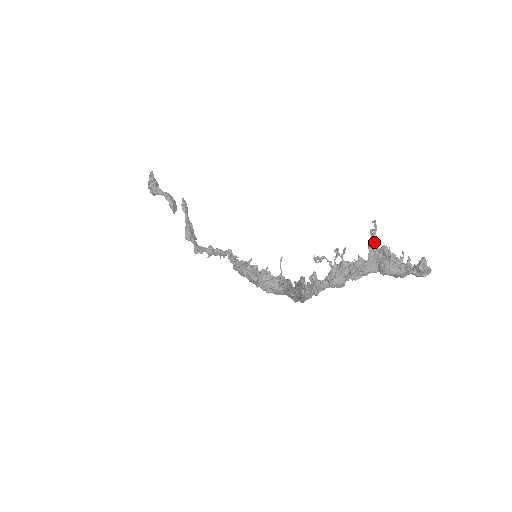
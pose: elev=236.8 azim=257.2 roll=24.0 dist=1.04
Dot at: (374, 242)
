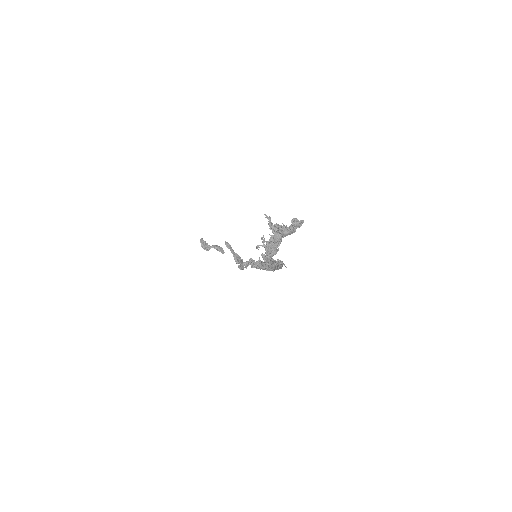
Dot at: (271, 225)
